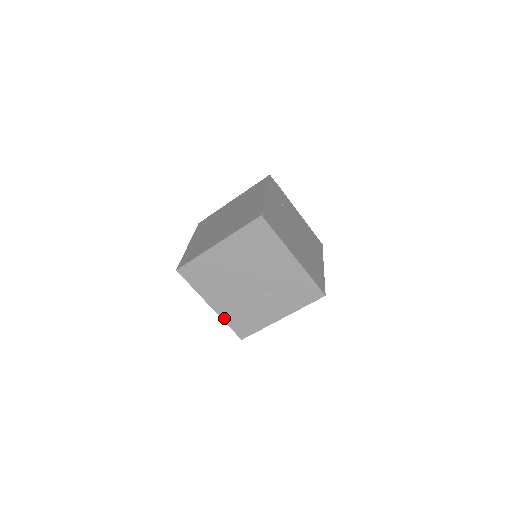
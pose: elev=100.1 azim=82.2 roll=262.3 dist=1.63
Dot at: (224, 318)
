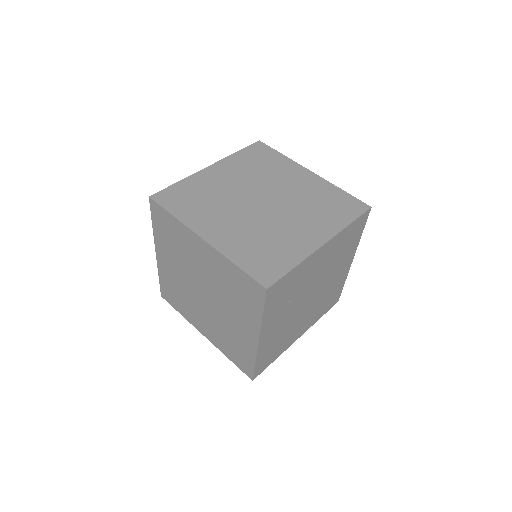
Dot at: occluded
